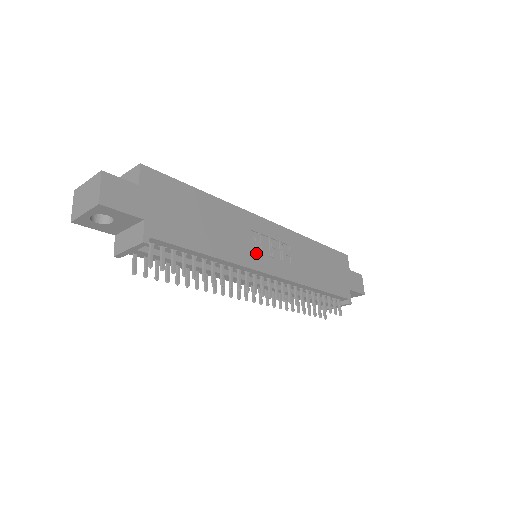
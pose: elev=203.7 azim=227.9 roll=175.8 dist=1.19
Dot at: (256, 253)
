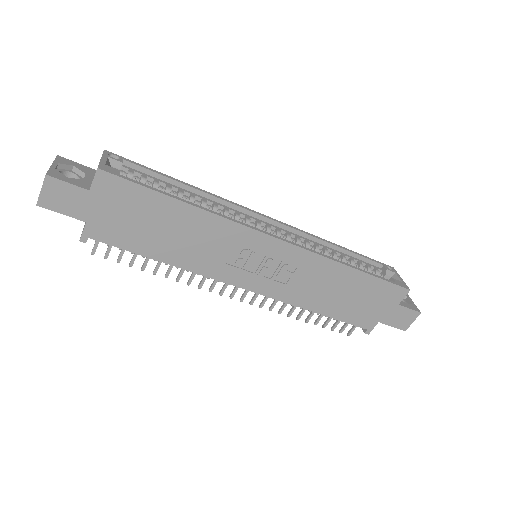
Dot at: (233, 267)
